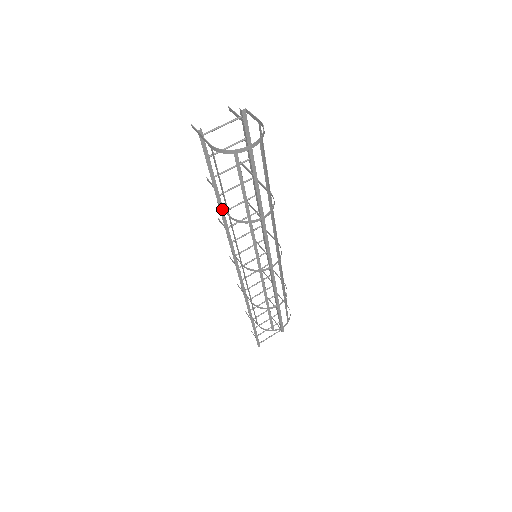
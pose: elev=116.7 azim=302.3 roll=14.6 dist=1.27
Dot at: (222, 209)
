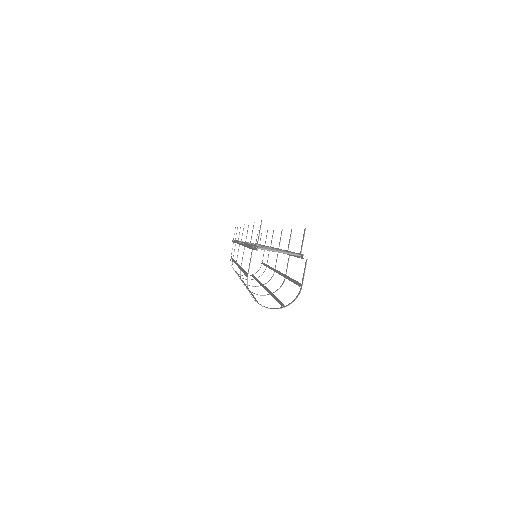
Dot at: (247, 246)
